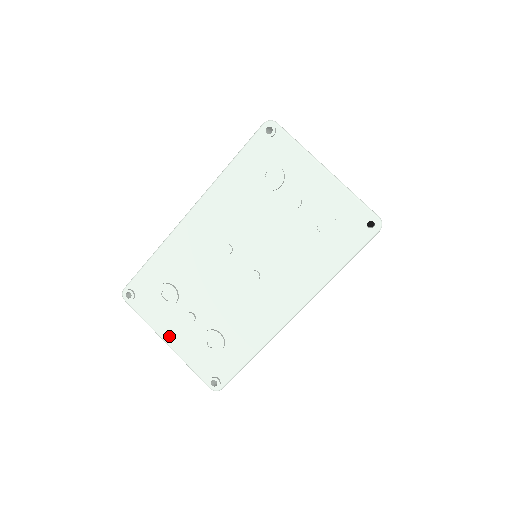
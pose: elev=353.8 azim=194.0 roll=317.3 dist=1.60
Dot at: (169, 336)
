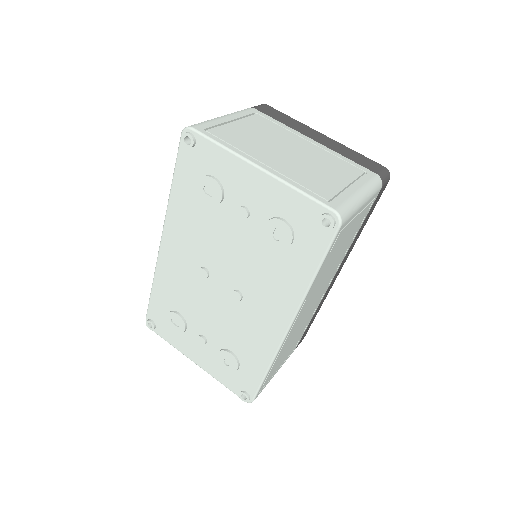
Dot at: (194, 357)
